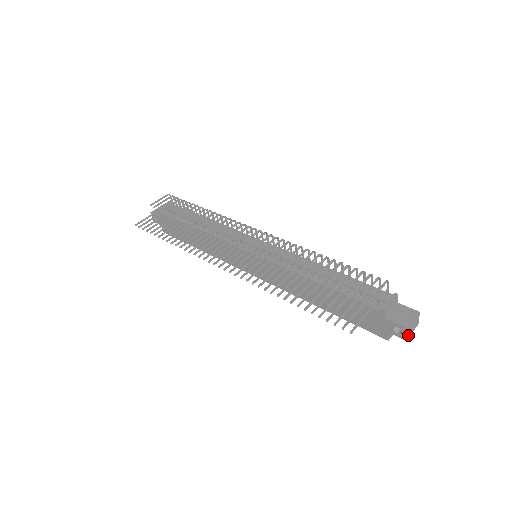
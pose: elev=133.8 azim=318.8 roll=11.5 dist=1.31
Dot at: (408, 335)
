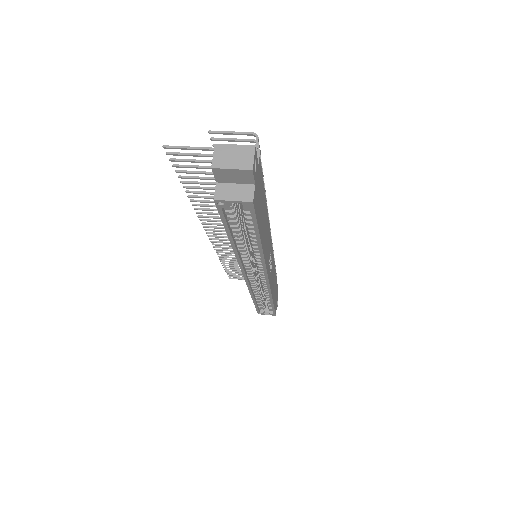
Dot at: (219, 163)
